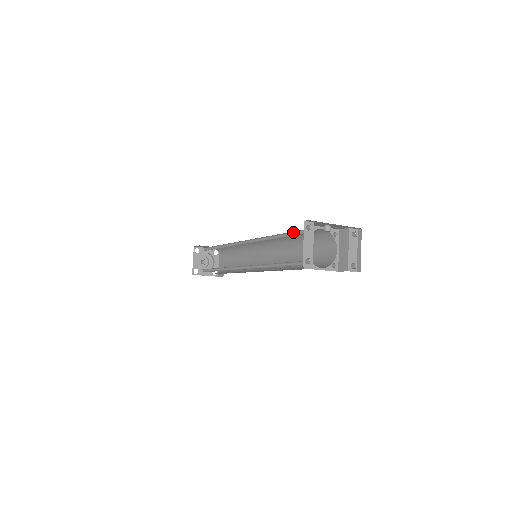
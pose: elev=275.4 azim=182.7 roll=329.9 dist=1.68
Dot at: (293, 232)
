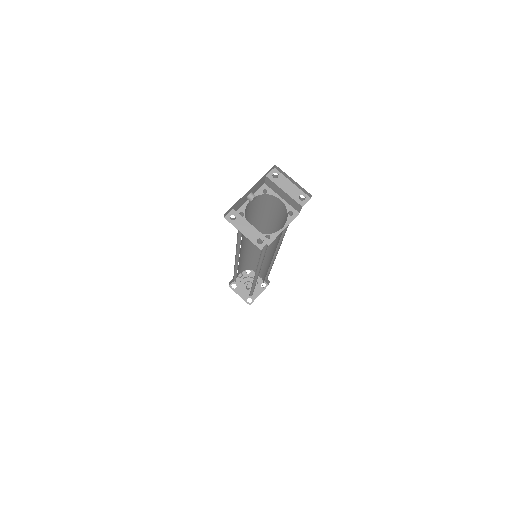
Dot at: occluded
